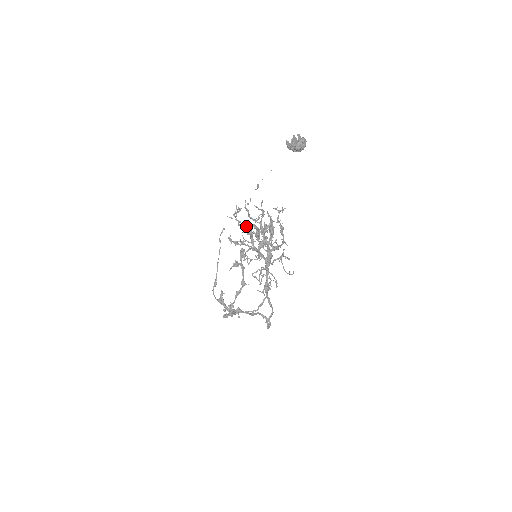
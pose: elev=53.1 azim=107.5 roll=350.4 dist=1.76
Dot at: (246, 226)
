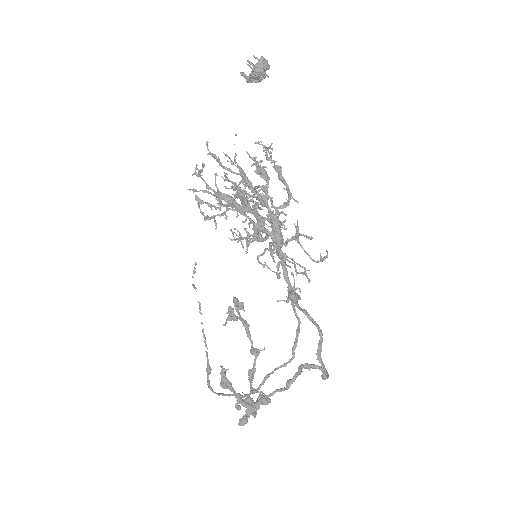
Dot at: (221, 193)
